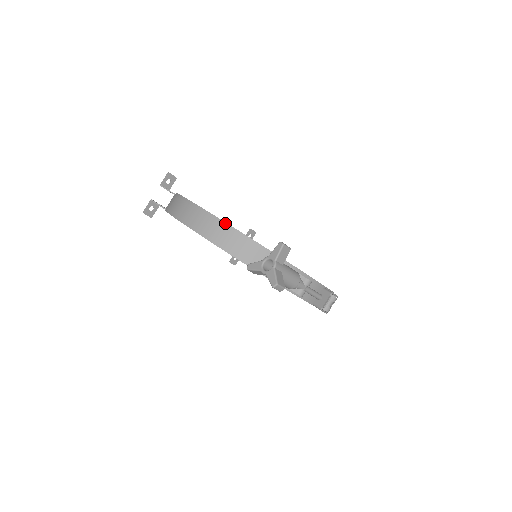
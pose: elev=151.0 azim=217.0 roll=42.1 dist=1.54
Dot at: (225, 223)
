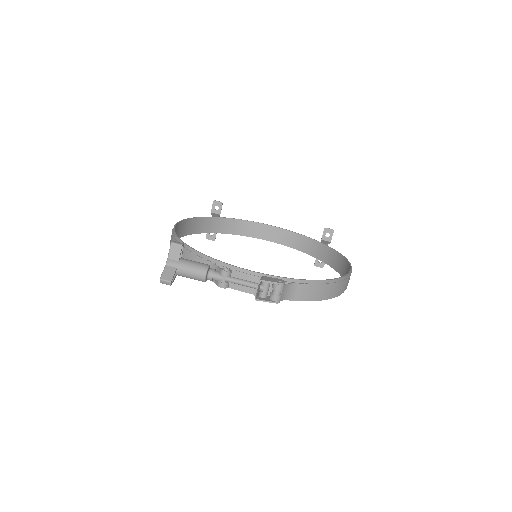
Dot at: (175, 235)
